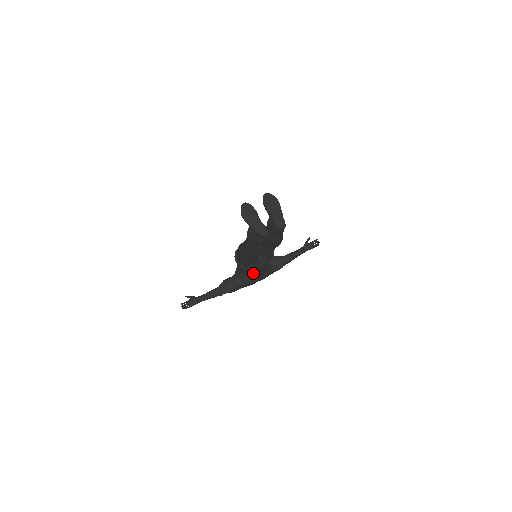
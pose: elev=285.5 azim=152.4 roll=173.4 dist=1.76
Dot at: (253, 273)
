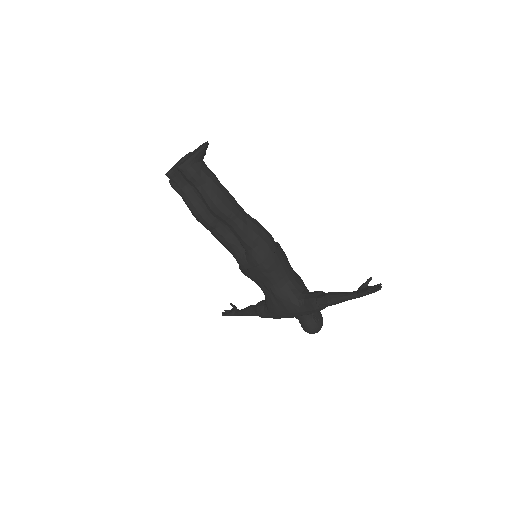
Dot at: (259, 284)
